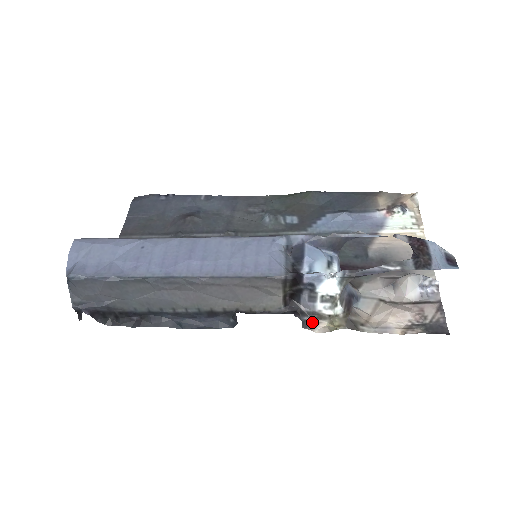
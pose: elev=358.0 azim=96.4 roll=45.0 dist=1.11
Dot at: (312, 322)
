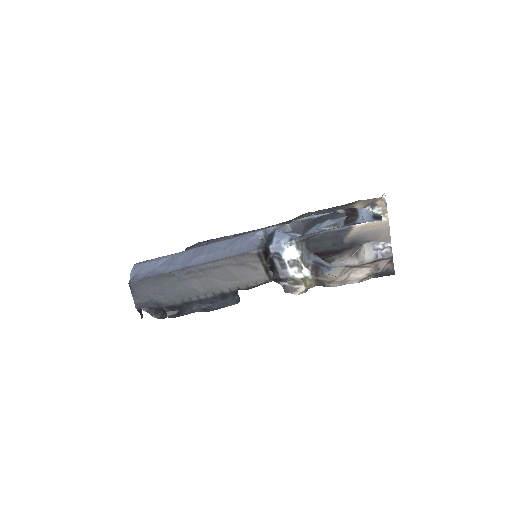
Dot at: (292, 287)
